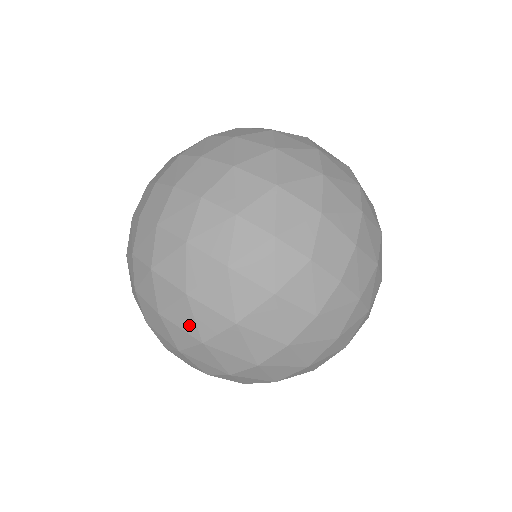
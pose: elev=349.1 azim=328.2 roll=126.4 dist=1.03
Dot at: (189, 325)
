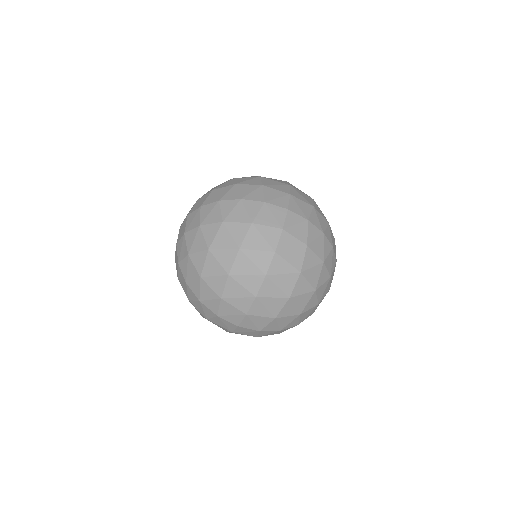
Dot at: (217, 269)
